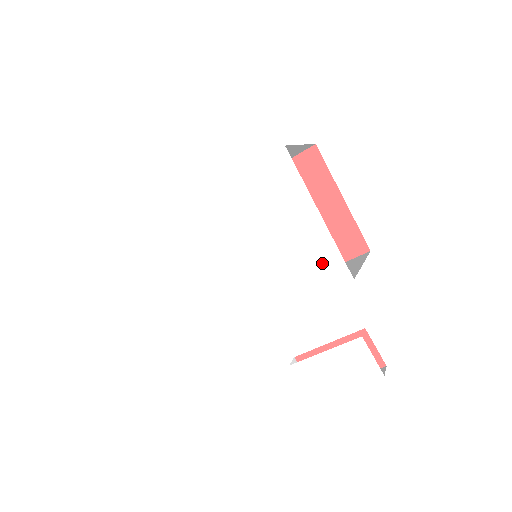
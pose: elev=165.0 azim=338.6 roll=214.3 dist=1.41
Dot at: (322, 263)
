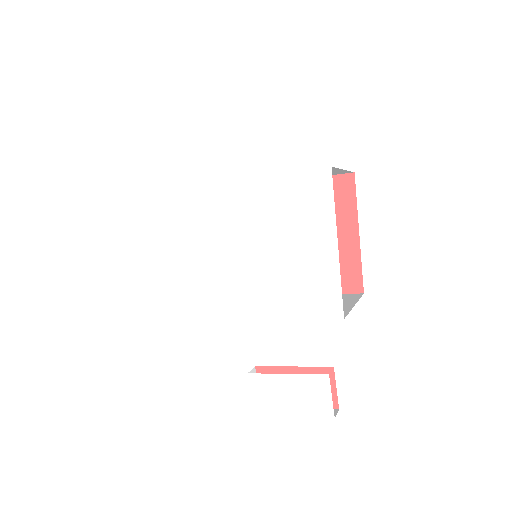
Dot at: (320, 291)
